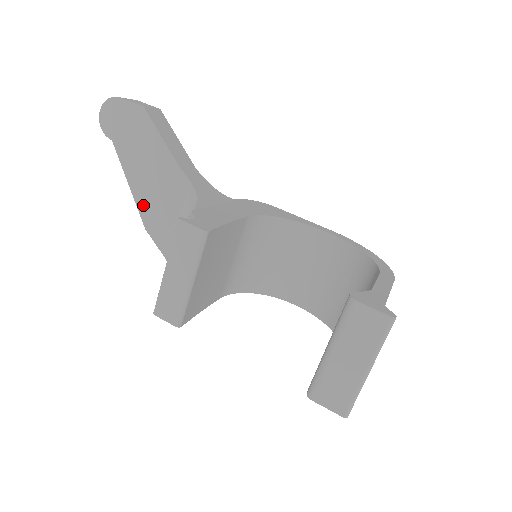
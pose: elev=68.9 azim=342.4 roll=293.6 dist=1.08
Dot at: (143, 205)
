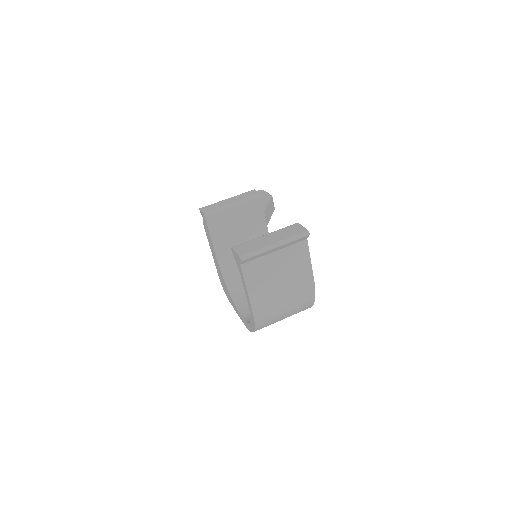
Dot at: occluded
